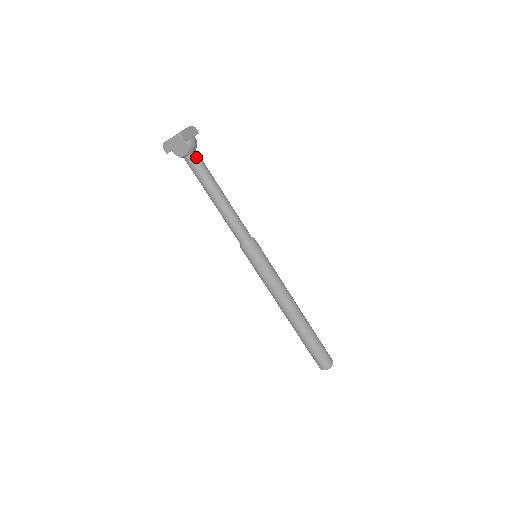
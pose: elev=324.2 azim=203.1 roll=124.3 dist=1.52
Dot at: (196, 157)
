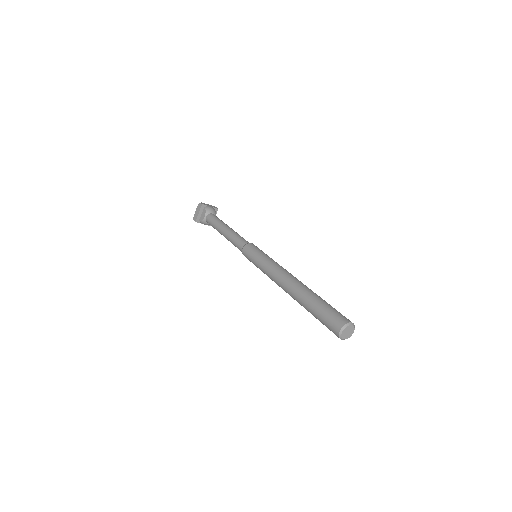
Dot at: (212, 215)
